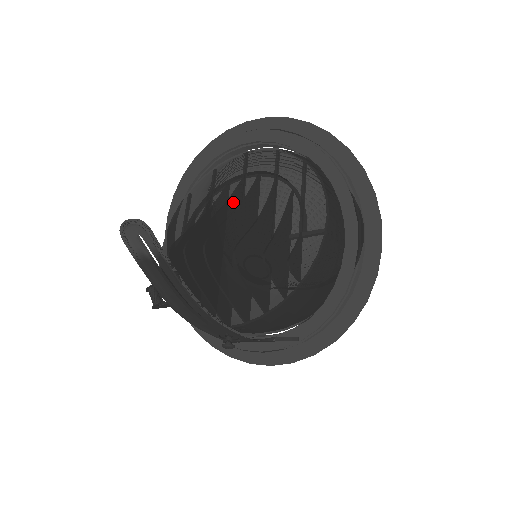
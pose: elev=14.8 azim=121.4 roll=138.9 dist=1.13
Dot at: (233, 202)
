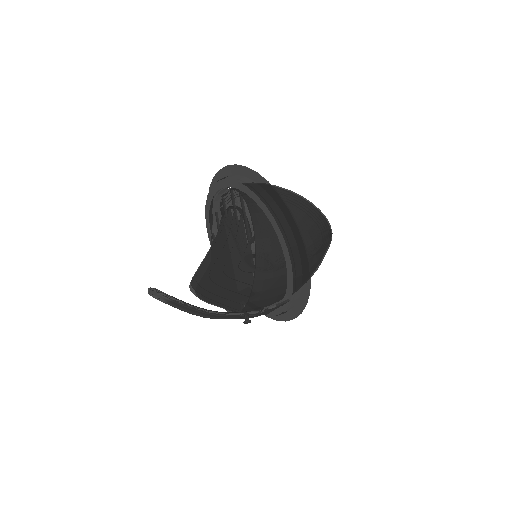
Dot at: occluded
